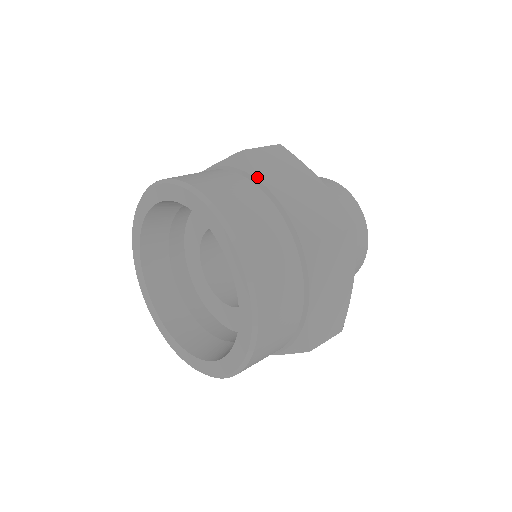
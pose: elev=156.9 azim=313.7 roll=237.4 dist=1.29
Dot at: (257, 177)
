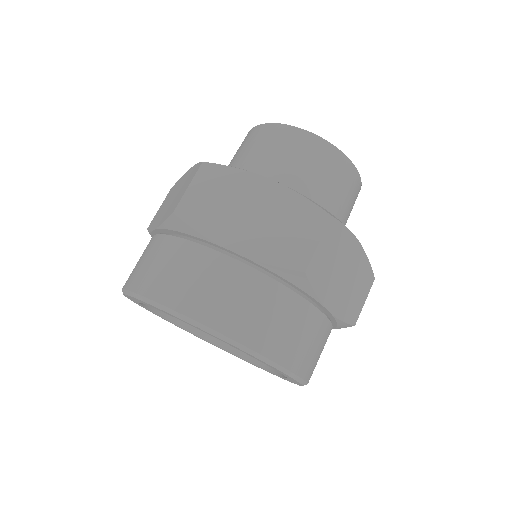
Dot at: (317, 299)
